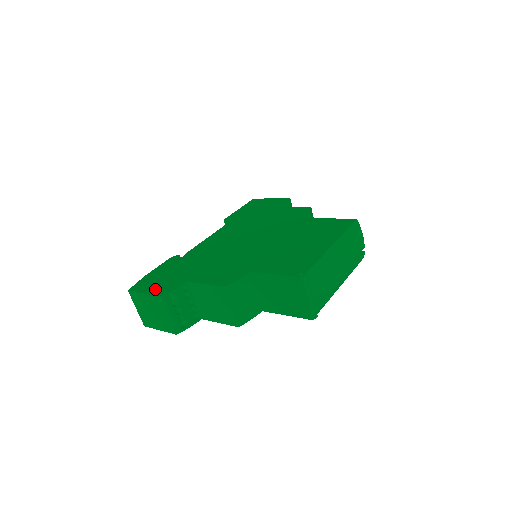
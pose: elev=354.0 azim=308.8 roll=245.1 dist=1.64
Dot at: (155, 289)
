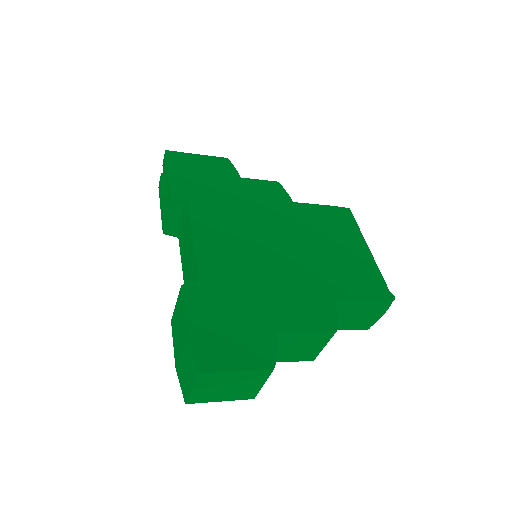
Dot at: (247, 358)
